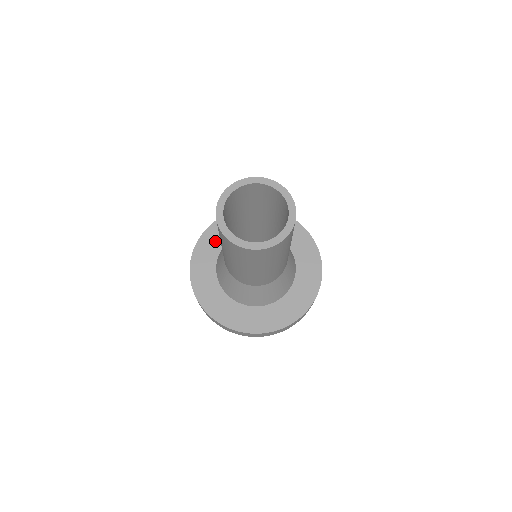
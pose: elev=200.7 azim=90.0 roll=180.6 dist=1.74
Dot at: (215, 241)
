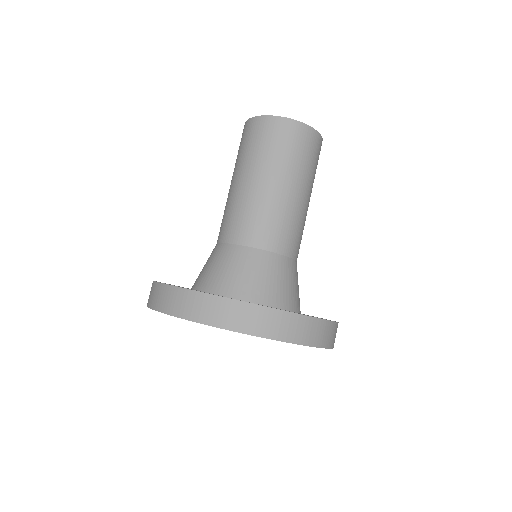
Dot at: occluded
